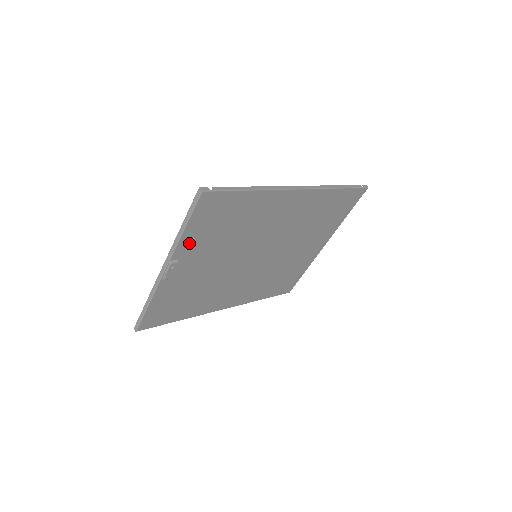
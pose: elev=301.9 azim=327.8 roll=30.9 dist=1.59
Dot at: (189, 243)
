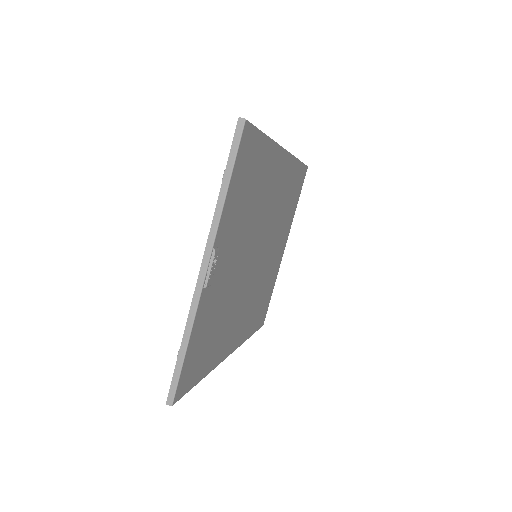
Dot at: (227, 217)
